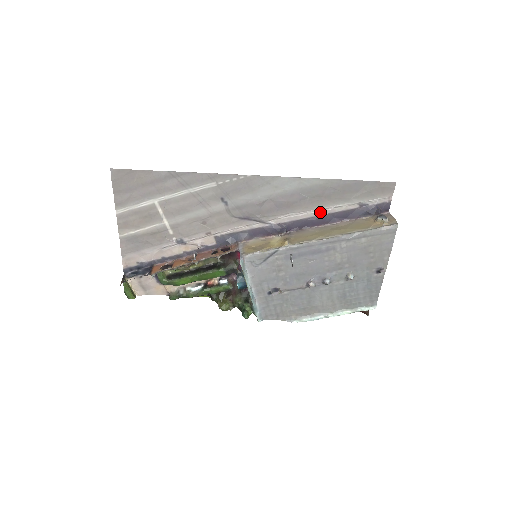
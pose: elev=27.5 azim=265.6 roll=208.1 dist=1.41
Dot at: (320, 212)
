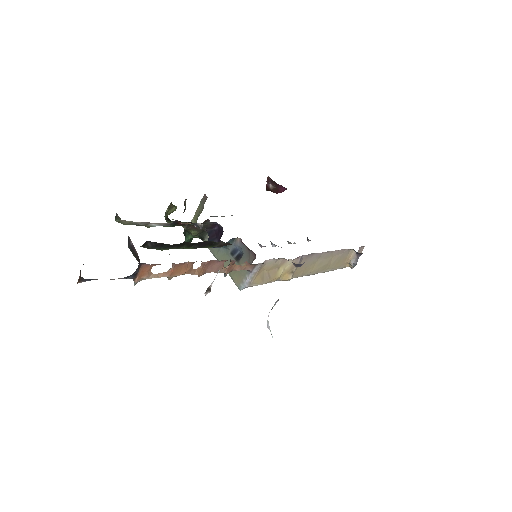
Dot at: occluded
